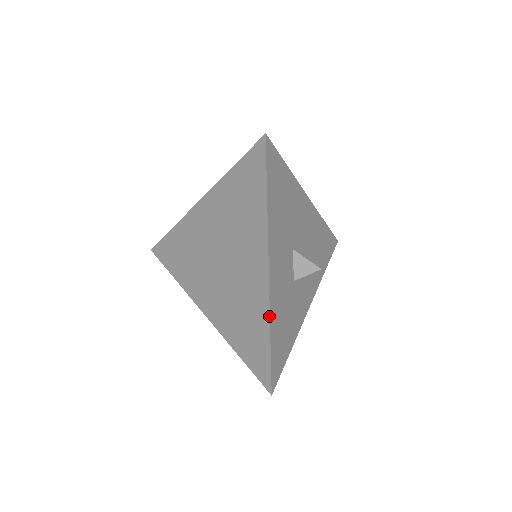
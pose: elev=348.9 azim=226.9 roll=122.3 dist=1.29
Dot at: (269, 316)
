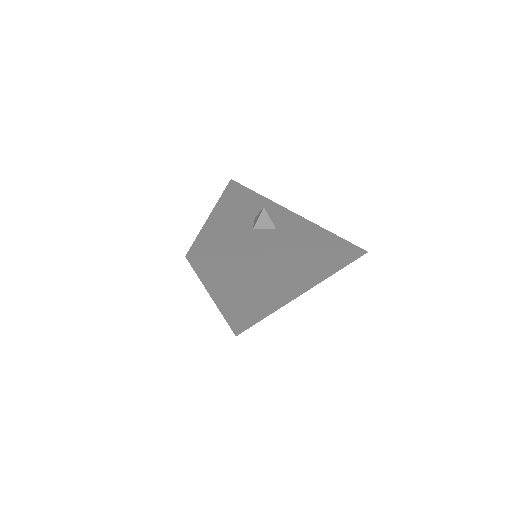
Dot at: (204, 225)
